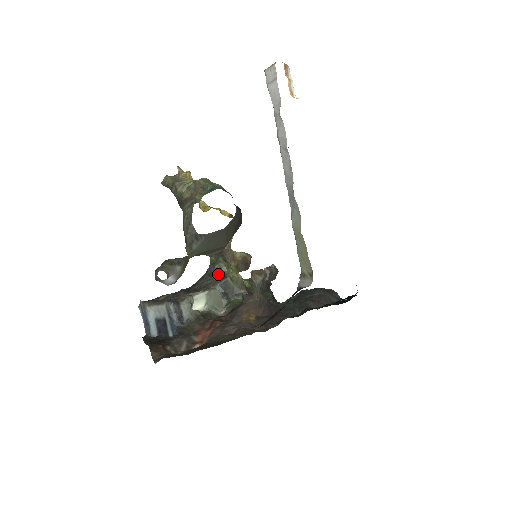
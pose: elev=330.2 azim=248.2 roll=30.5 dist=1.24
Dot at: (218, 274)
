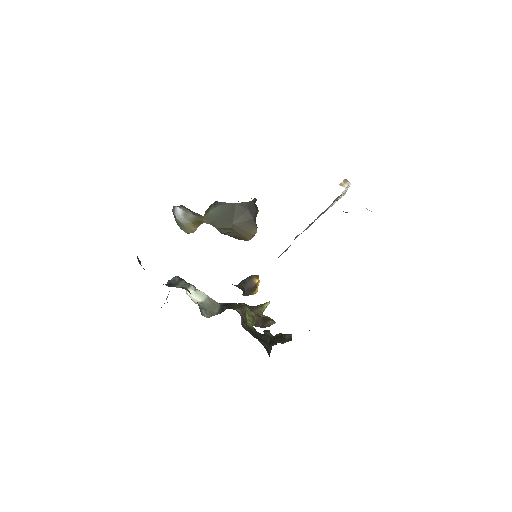
Dot at: occluded
